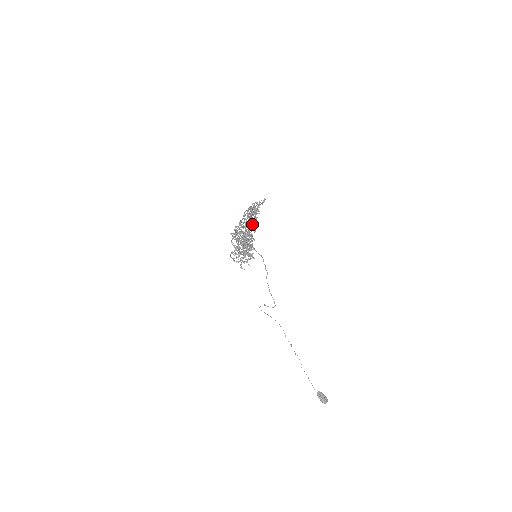
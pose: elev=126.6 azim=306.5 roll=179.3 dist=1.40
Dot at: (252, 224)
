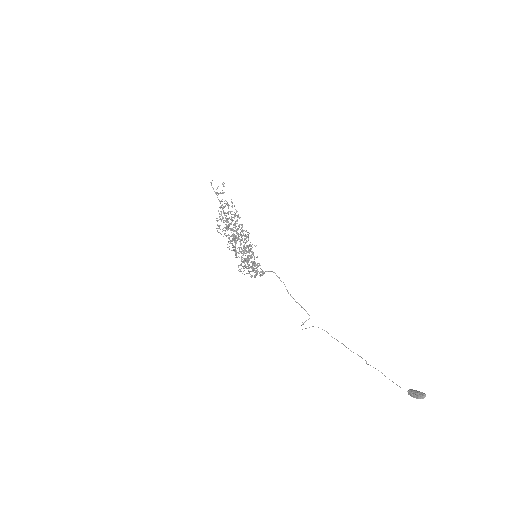
Dot at: (244, 236)
